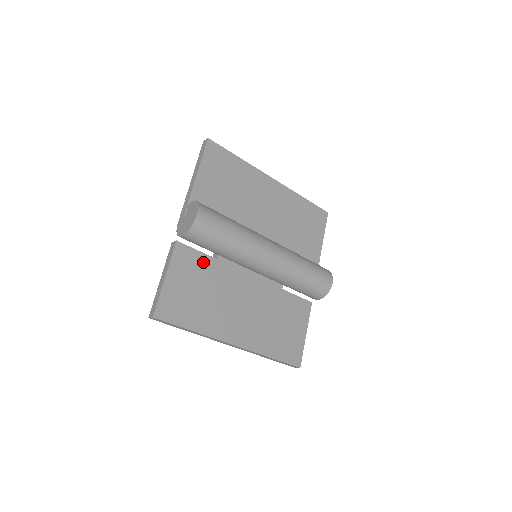
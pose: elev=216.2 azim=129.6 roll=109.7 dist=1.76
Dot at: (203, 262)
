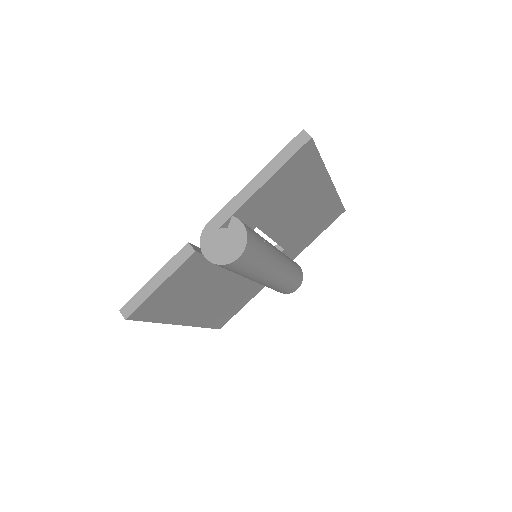
Dot at: (206, 267)
